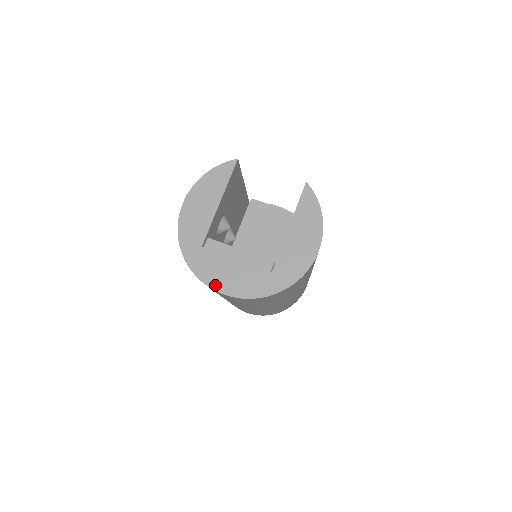
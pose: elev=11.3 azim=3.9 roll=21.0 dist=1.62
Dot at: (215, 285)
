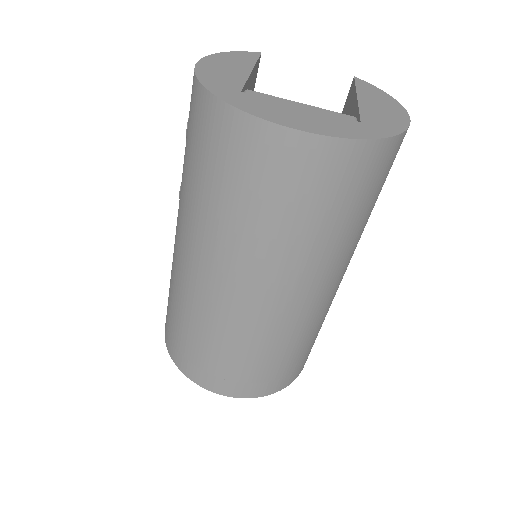
Dot at: (280, 121)
